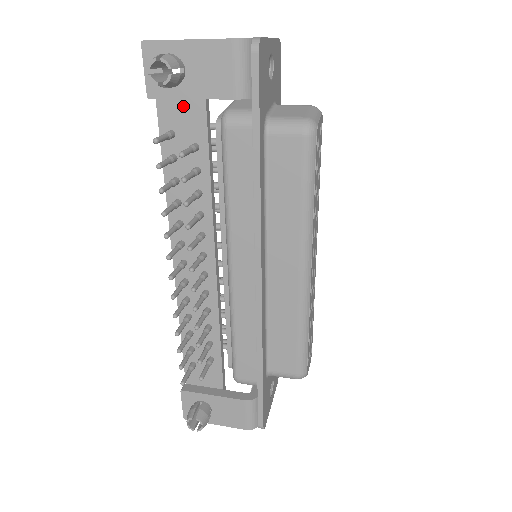
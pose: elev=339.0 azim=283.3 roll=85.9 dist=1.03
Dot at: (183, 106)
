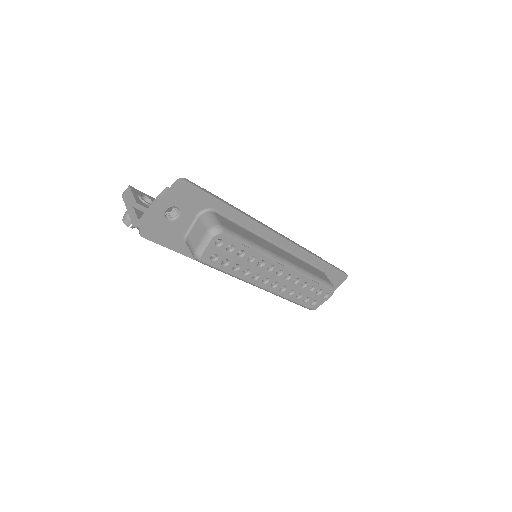
Dot at: occluded
